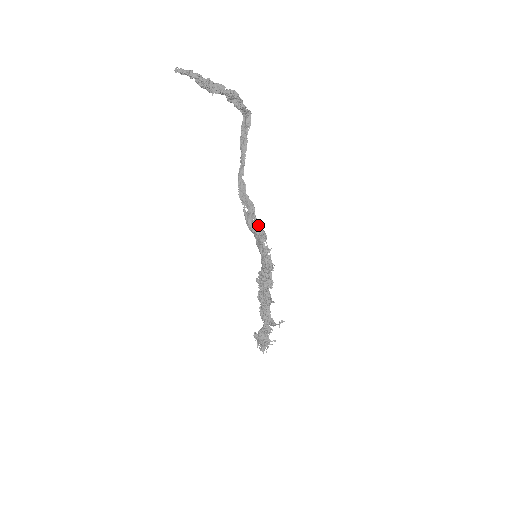
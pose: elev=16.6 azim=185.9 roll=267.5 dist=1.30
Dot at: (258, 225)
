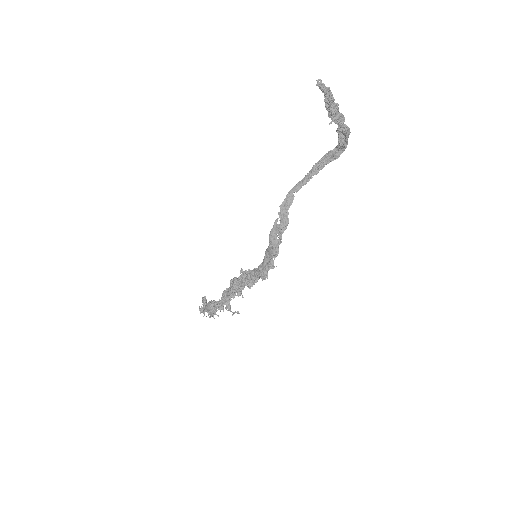
Dot at: (279, 242)
